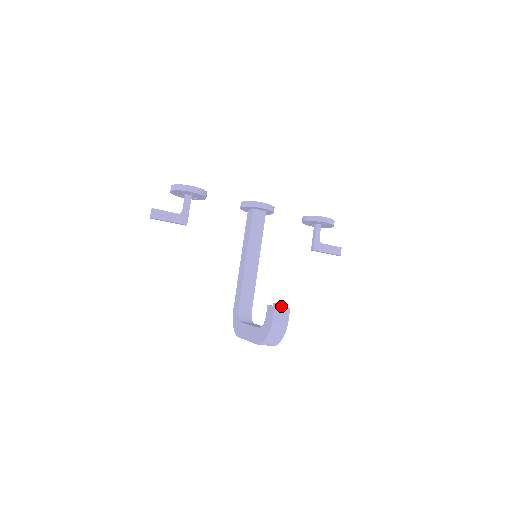
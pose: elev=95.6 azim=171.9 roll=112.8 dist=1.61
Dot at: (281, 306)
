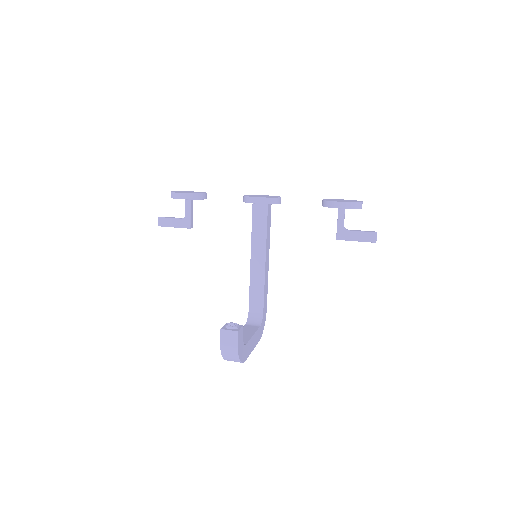
Dot at: (229, 328)
